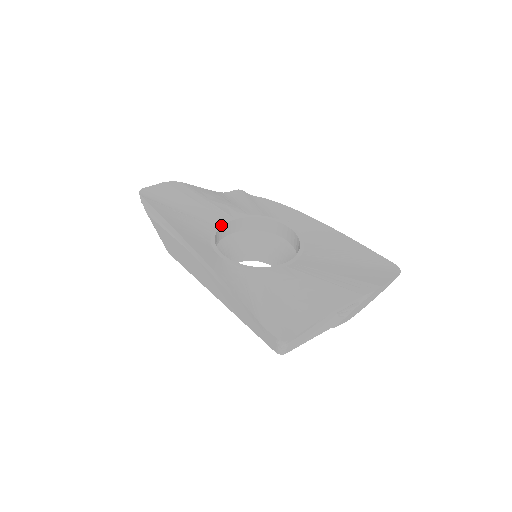
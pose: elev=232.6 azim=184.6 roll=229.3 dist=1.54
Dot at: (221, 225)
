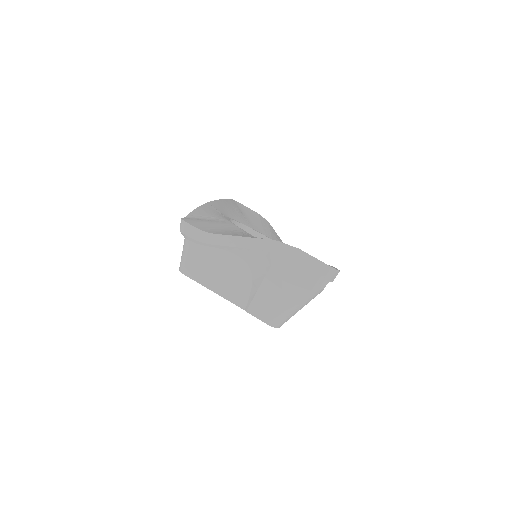
Dot at: (257, 231)
